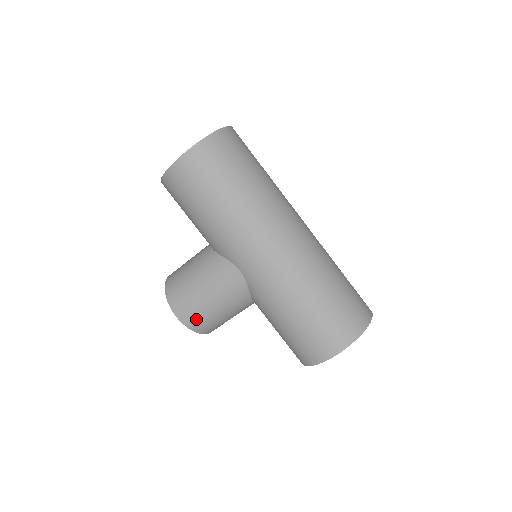
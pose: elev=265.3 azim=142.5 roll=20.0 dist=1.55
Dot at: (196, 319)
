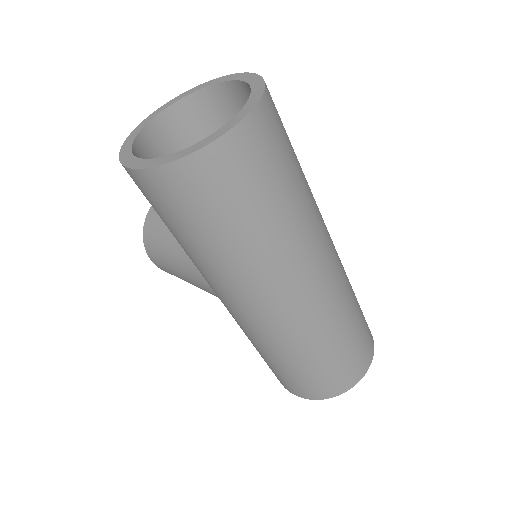
Dot at: occluded
